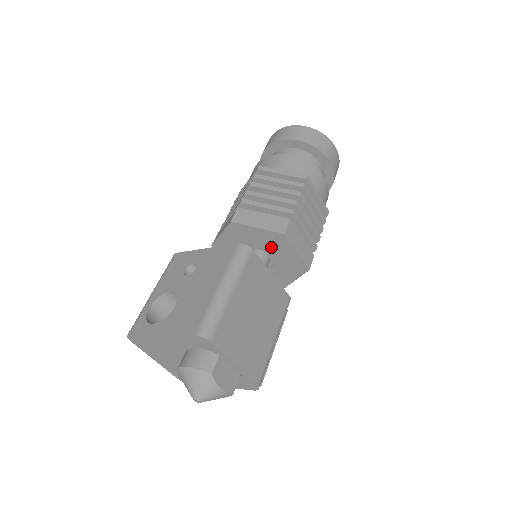
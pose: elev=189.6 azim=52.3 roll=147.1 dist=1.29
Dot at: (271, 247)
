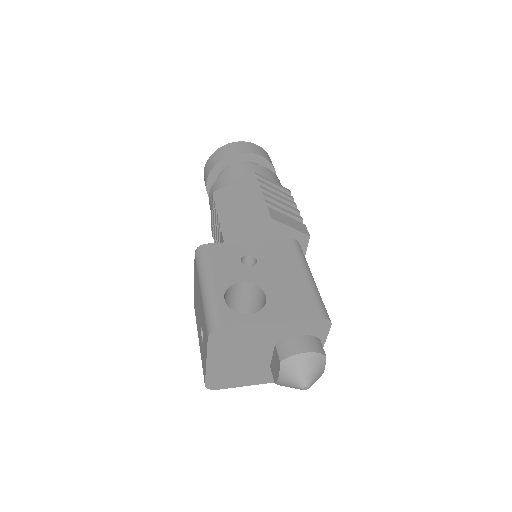
Dot at: occluded
